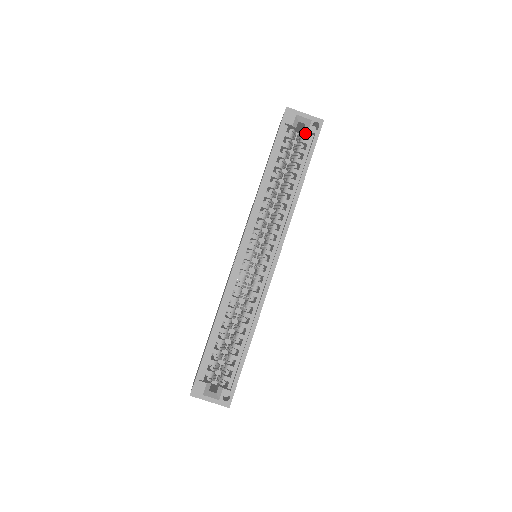
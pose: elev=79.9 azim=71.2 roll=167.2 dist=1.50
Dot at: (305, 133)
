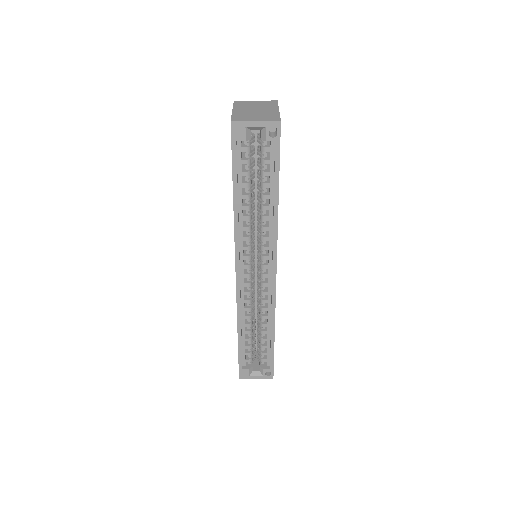
Dot at: (264, 139)
